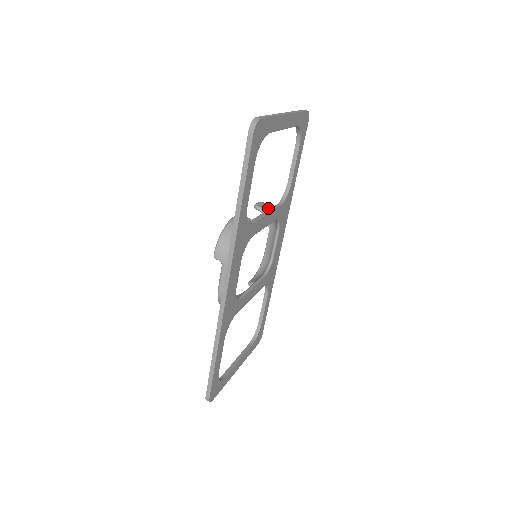
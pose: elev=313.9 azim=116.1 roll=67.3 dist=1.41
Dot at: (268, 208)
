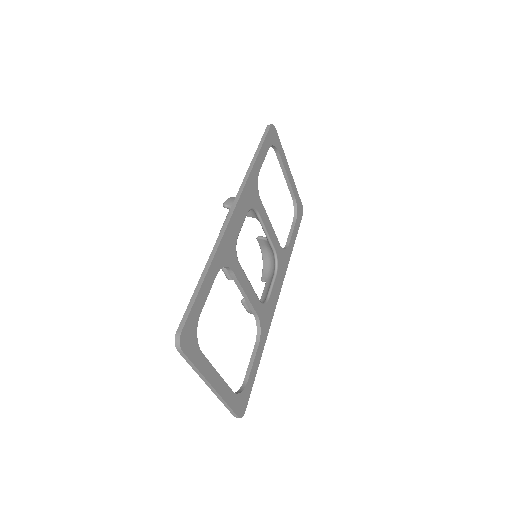
Dot at: occluded
